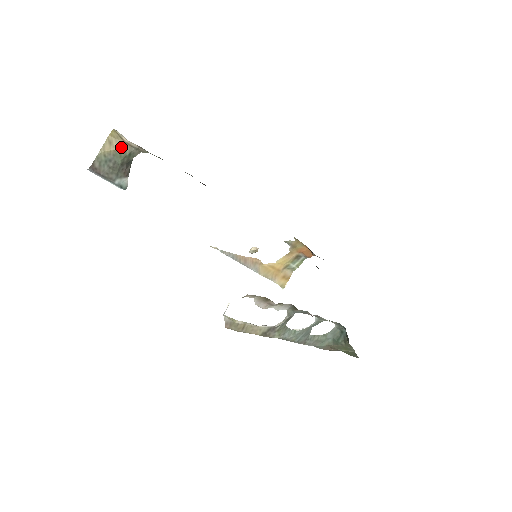
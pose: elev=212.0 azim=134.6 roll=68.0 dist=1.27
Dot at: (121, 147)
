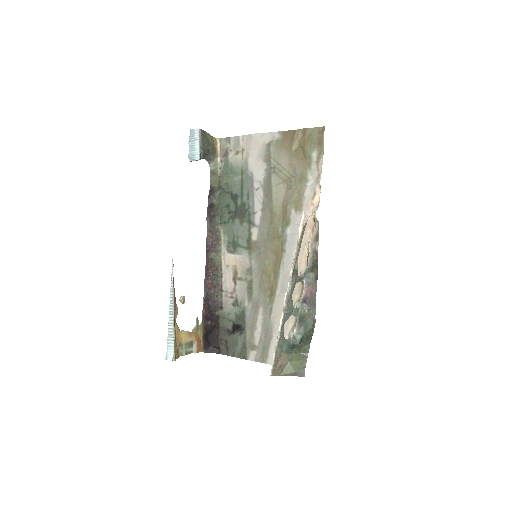
Dot at: (214, 146)
